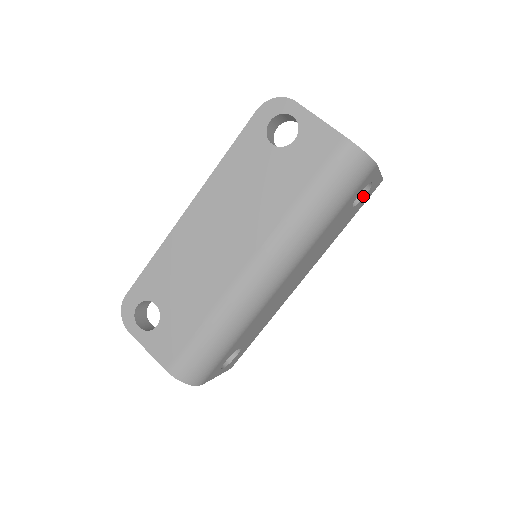
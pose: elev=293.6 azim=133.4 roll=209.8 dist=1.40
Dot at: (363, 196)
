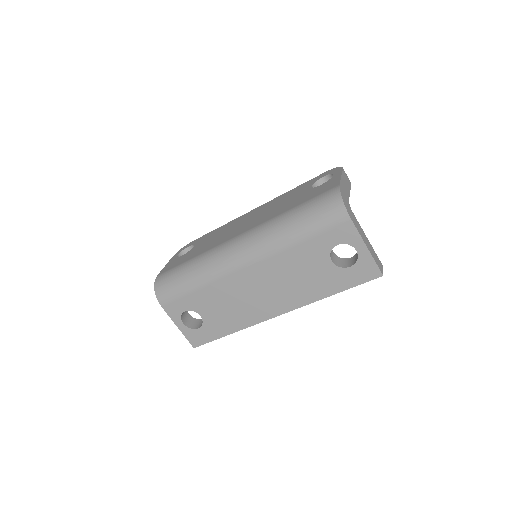
Dot at: (350, 266)
